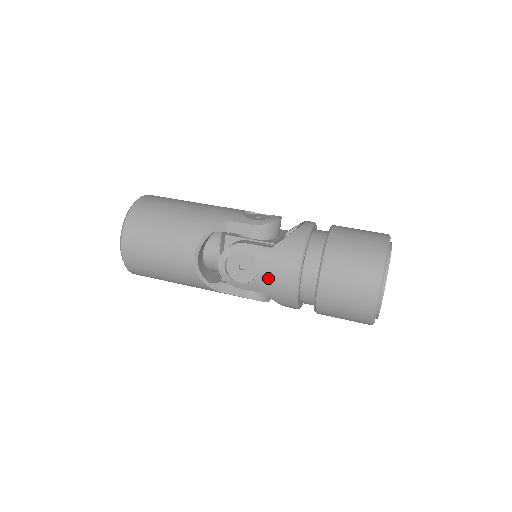
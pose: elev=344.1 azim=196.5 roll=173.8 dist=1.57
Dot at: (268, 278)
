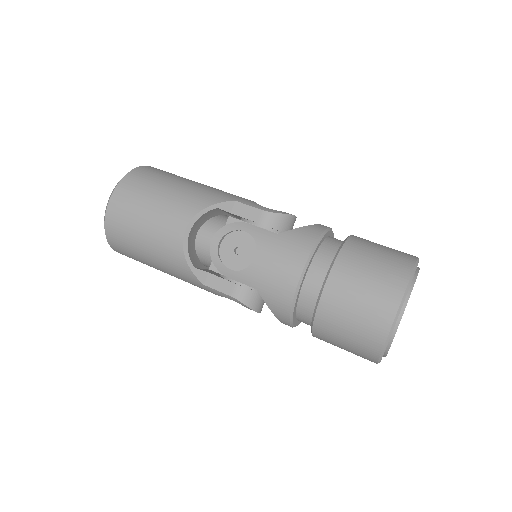
Dot at: (266, 267)
